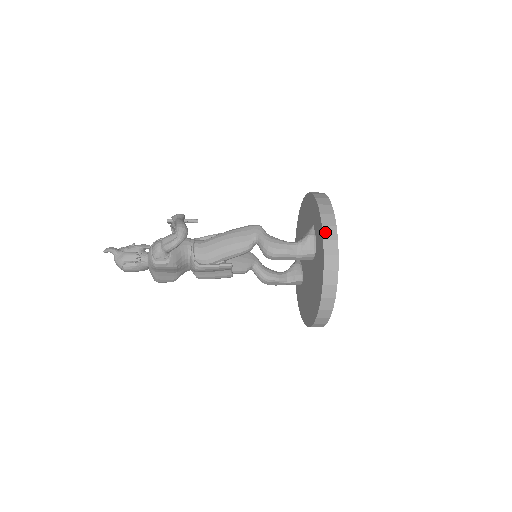
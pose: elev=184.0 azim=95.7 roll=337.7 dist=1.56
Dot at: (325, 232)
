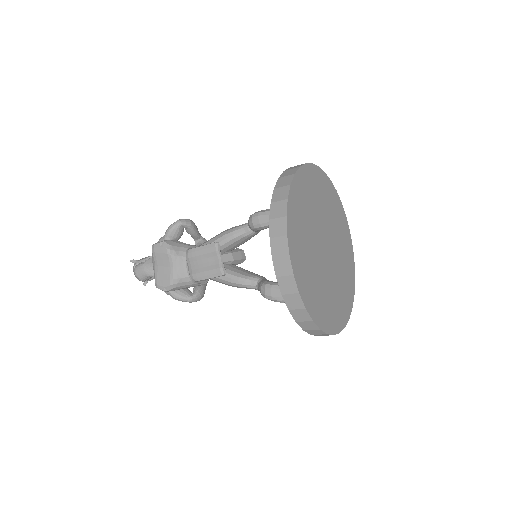
Dot at: occluded
